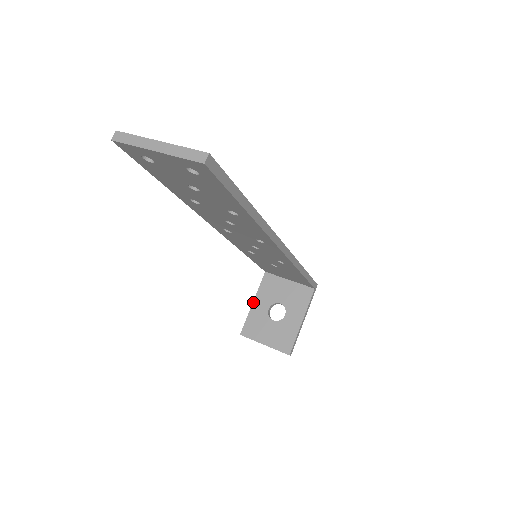
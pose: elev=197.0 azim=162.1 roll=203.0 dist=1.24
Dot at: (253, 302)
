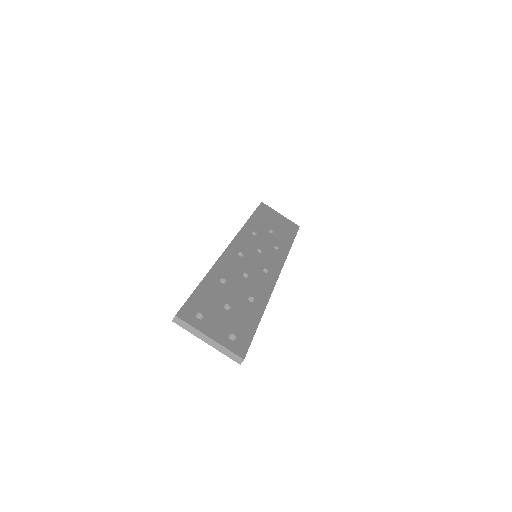
Dot at: occluded
